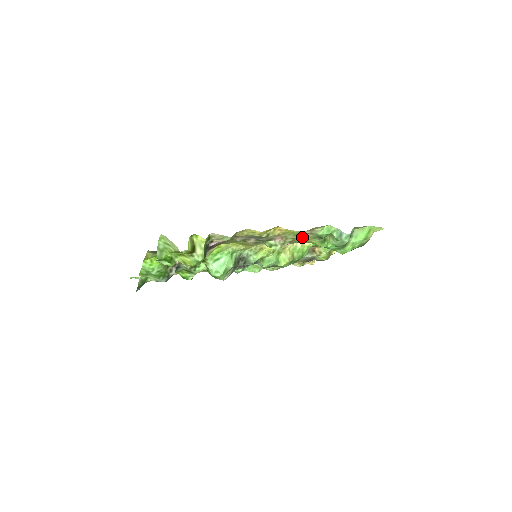
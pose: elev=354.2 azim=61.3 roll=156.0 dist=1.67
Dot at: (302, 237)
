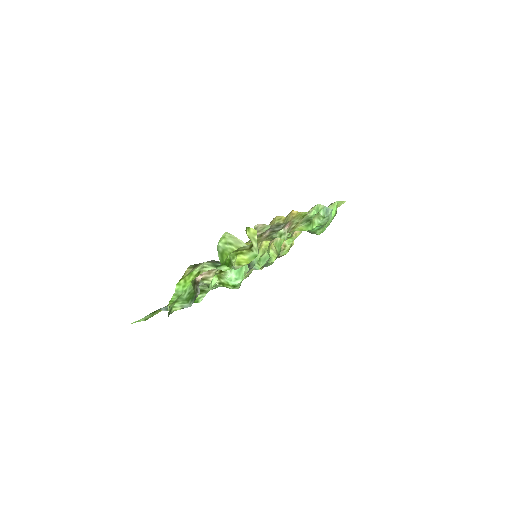
Dot at: occluded
